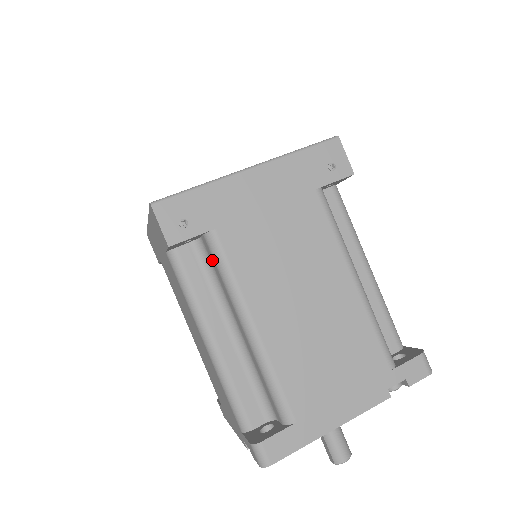
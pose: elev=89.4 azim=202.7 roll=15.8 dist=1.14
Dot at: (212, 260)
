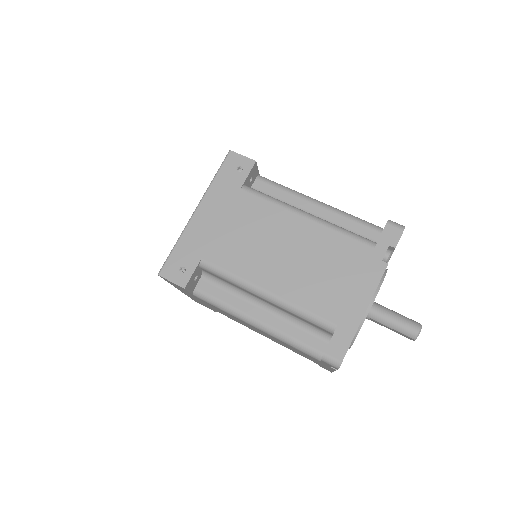
Dot at: (217, 277)
